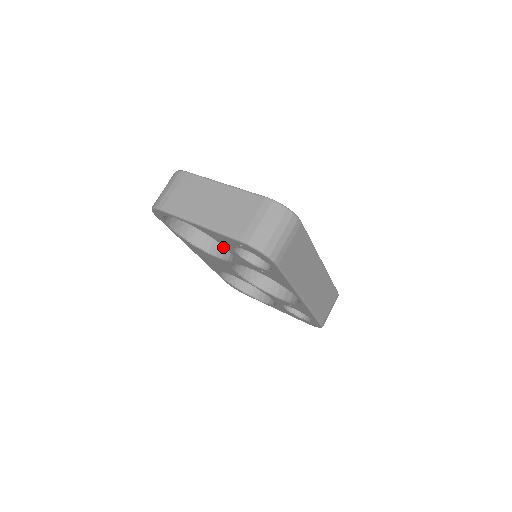
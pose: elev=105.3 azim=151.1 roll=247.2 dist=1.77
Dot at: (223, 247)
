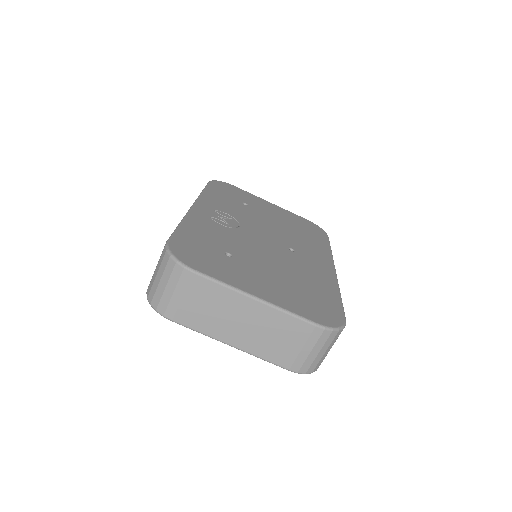
Dot at: occluded
